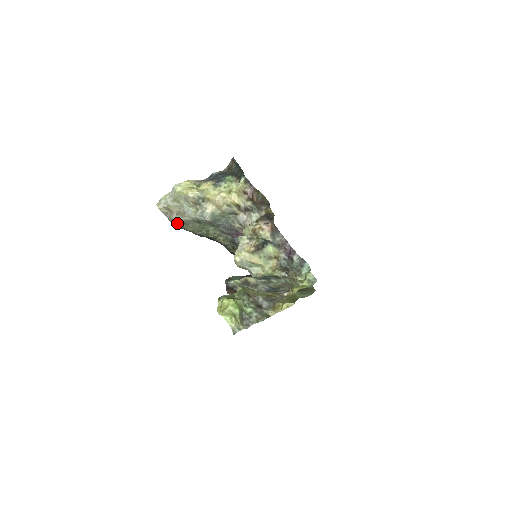
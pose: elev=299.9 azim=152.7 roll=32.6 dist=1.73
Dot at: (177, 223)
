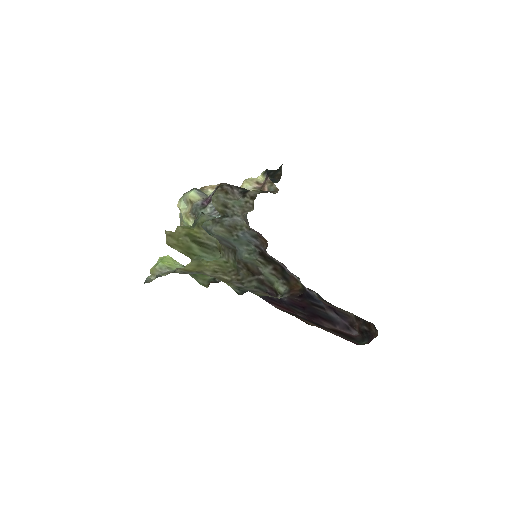
Dot at: occluded
